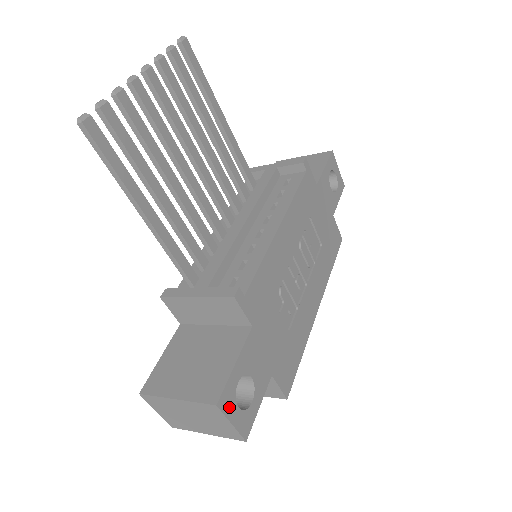
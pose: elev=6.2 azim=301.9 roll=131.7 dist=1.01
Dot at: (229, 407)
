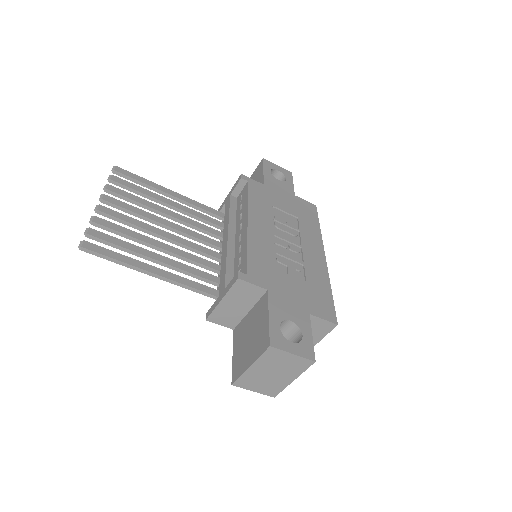
Dot at: (282, 344)
